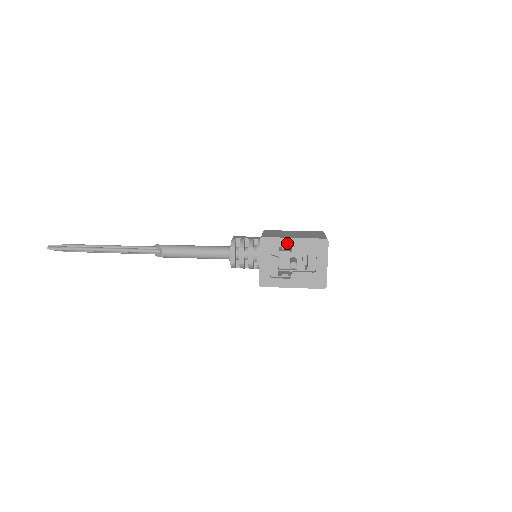
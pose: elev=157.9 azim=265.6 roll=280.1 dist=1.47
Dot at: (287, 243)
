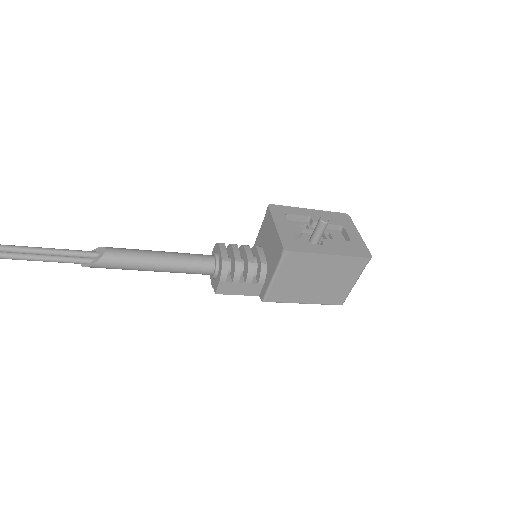
Dot at: (303, 212)
